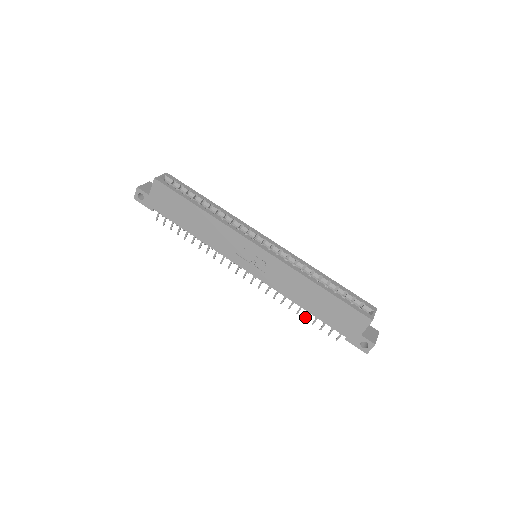
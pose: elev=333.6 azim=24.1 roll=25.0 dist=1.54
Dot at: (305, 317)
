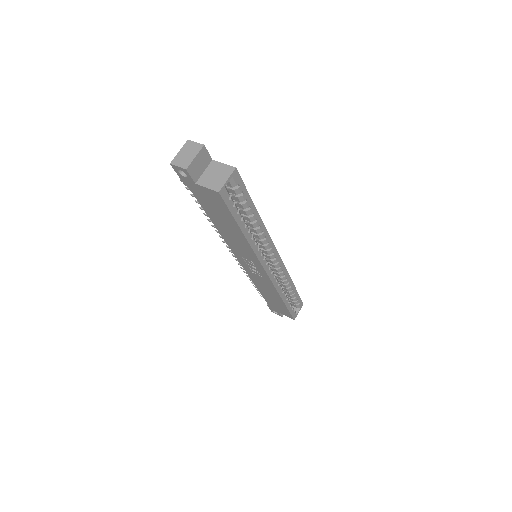
Dot at: occluded
